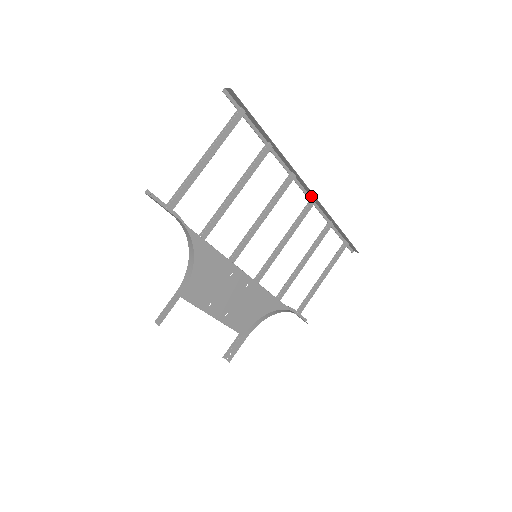
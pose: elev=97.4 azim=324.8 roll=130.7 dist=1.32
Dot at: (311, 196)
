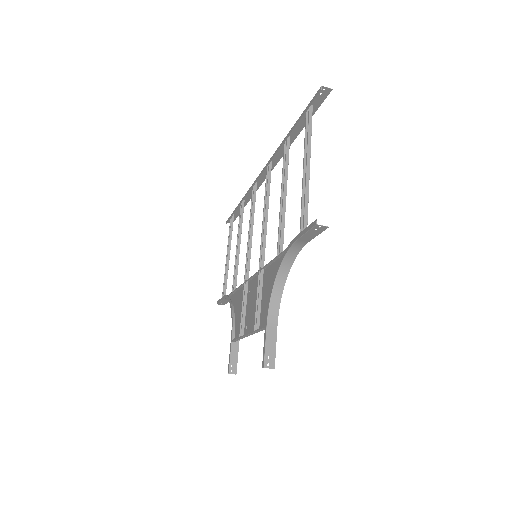
Dot at: (256, 181)
